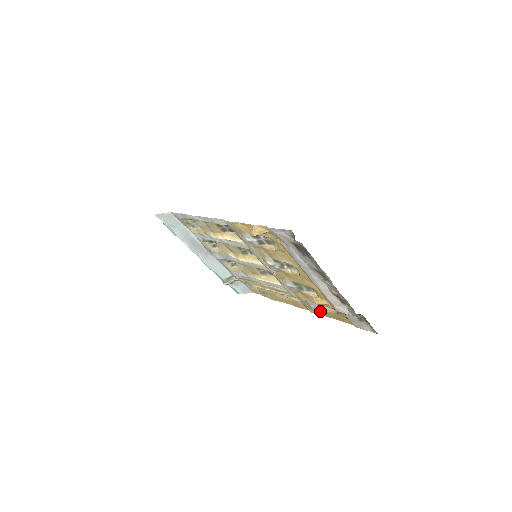
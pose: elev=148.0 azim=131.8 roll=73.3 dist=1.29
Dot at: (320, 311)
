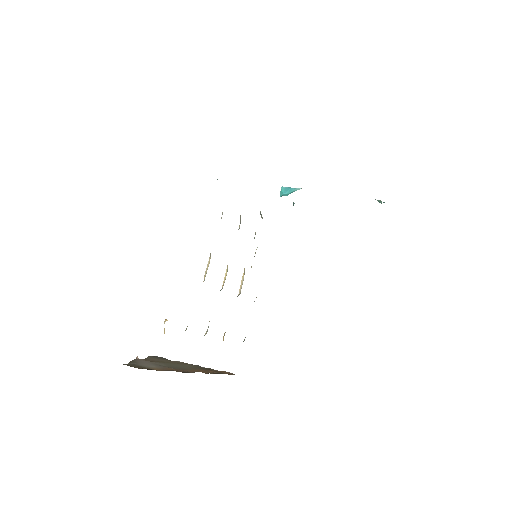
Dot at: occluded
